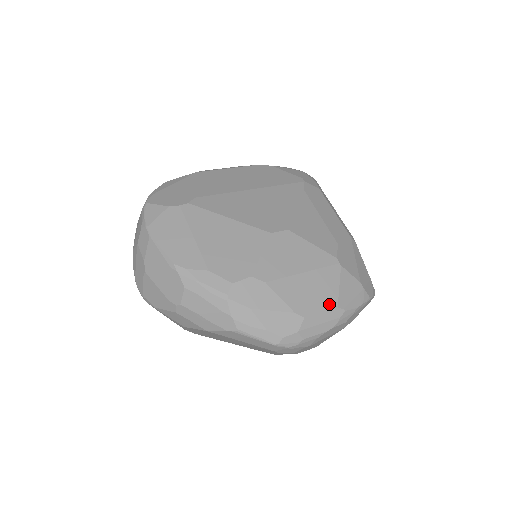
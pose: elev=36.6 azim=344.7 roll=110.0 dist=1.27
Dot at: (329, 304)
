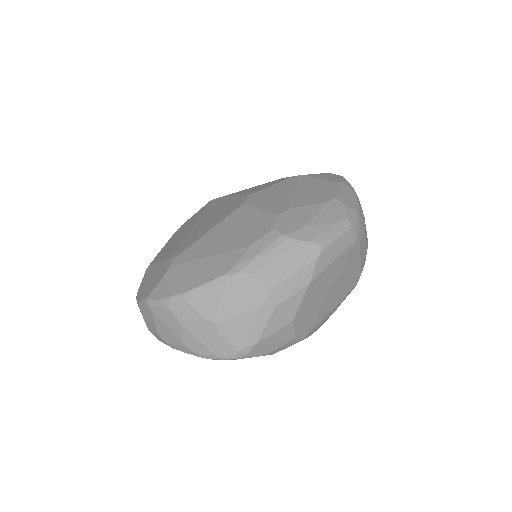
Dot at: (332, 186)
